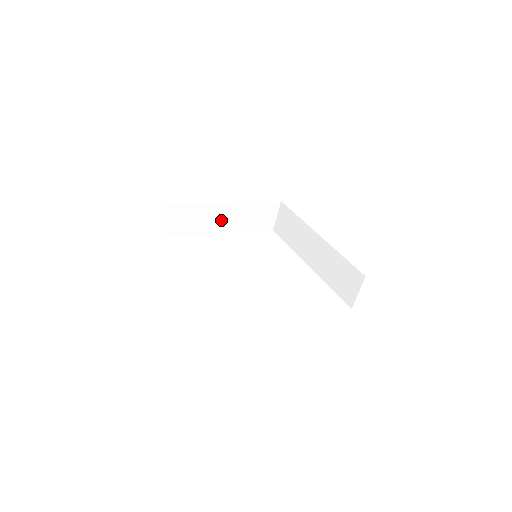
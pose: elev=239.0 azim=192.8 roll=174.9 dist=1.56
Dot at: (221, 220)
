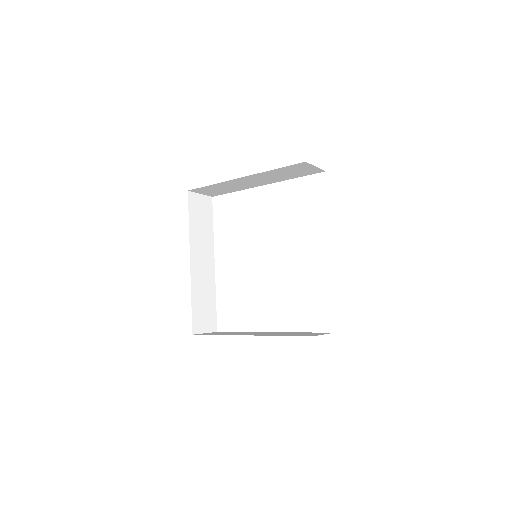
Dot at: (253, 182)
